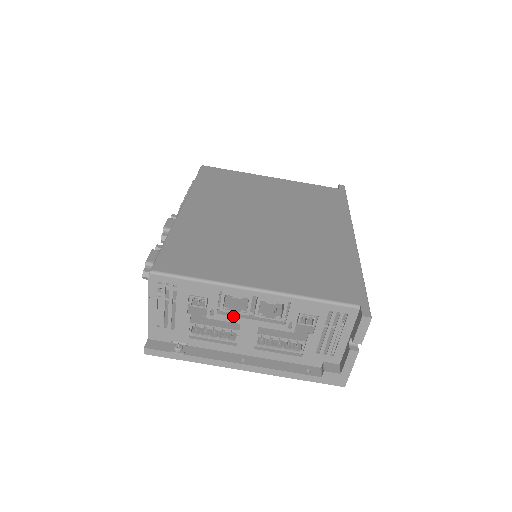
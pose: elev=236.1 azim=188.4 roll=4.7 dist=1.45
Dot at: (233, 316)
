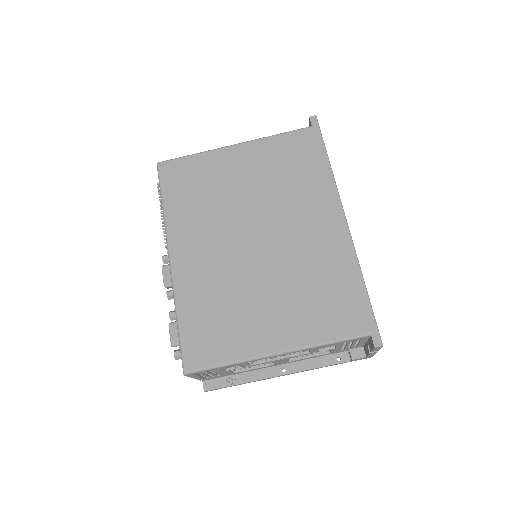
Dot at: (264, 362)
